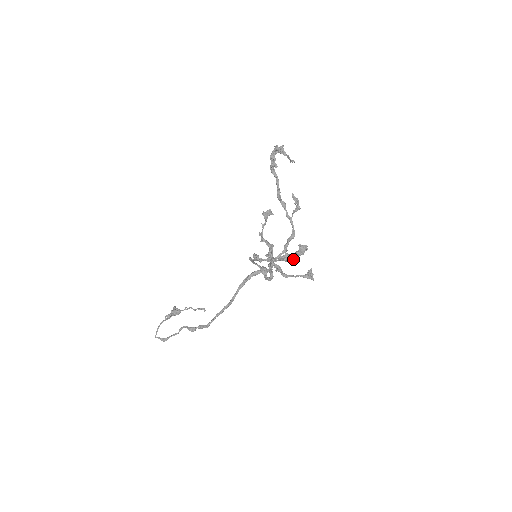
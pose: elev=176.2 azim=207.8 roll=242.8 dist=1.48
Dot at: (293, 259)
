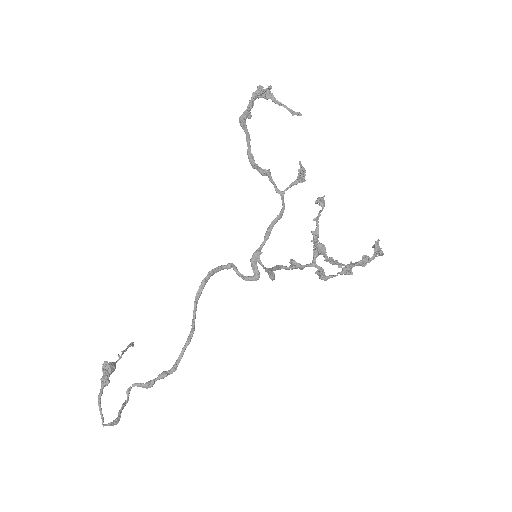
Dot at: (370, 261)
